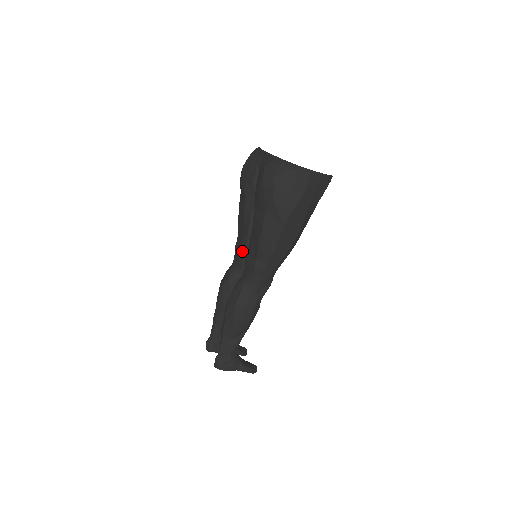
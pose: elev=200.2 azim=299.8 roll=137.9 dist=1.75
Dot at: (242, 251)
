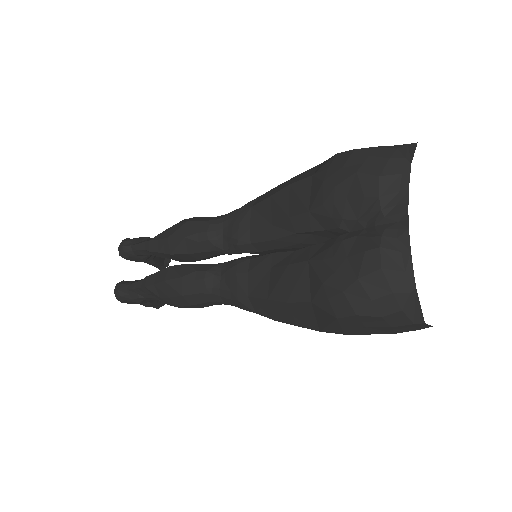
Dot at: (242, 241)
